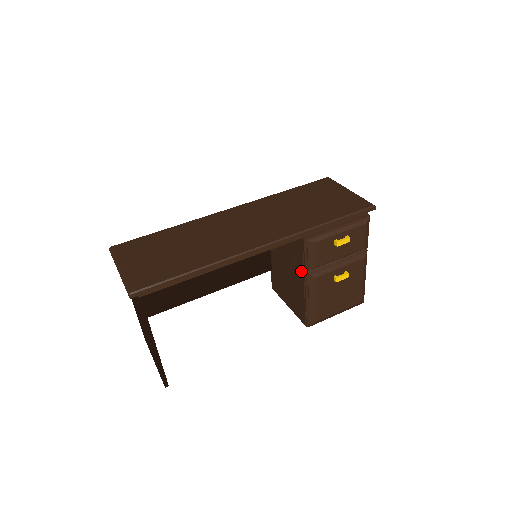
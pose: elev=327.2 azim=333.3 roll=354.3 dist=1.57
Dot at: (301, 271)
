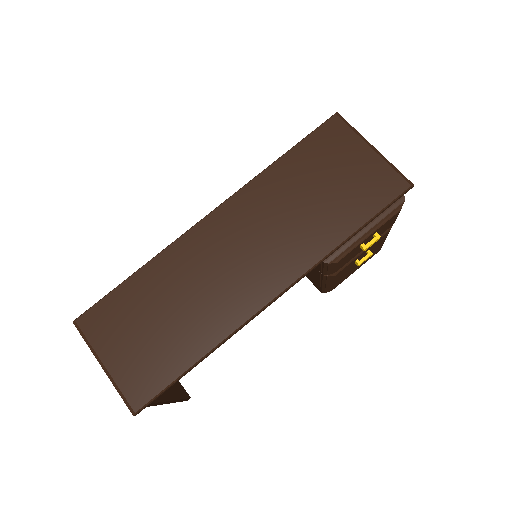
Dot at: (316, 270)
